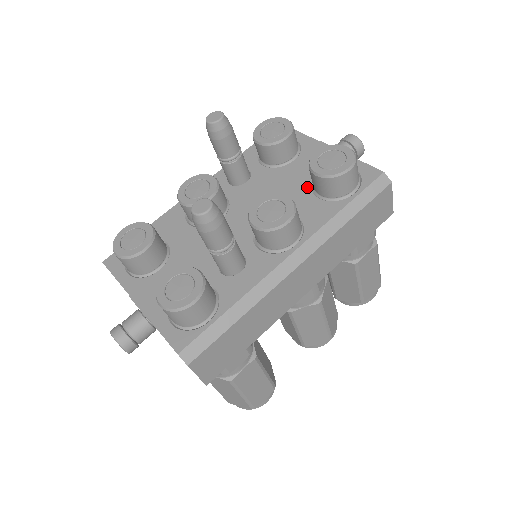
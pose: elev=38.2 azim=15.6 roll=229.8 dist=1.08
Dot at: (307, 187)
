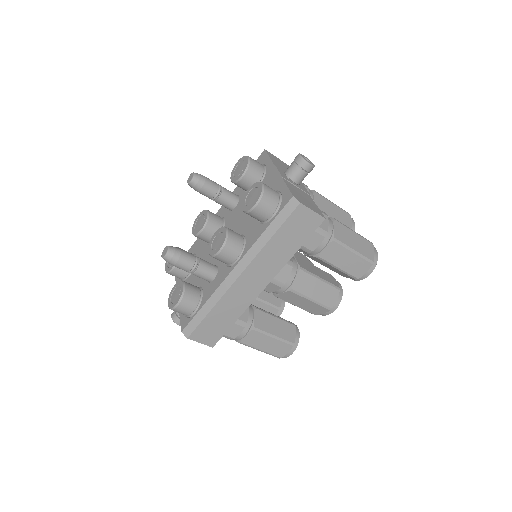
Dot at: occluded
